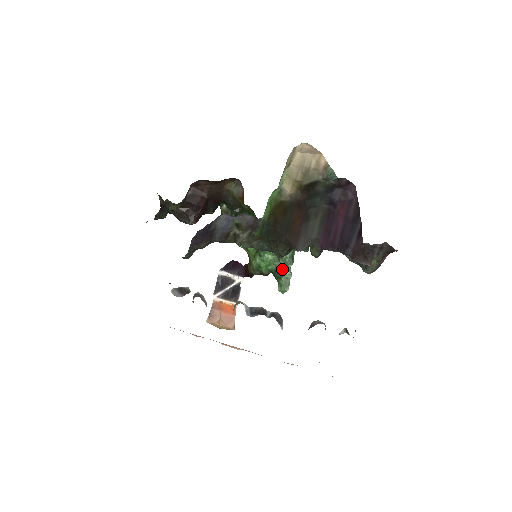
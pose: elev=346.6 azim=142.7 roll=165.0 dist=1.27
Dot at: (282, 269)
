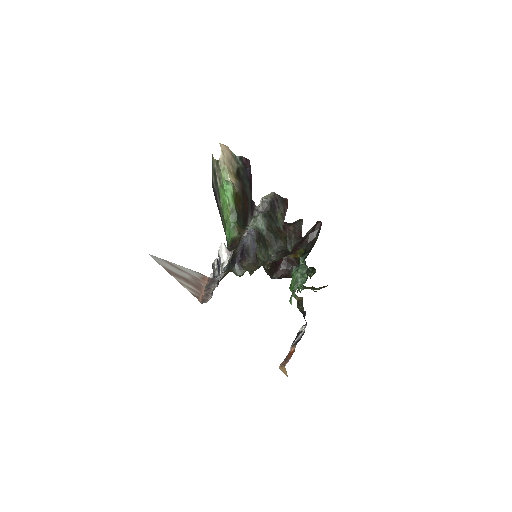
Dot at: occluded
